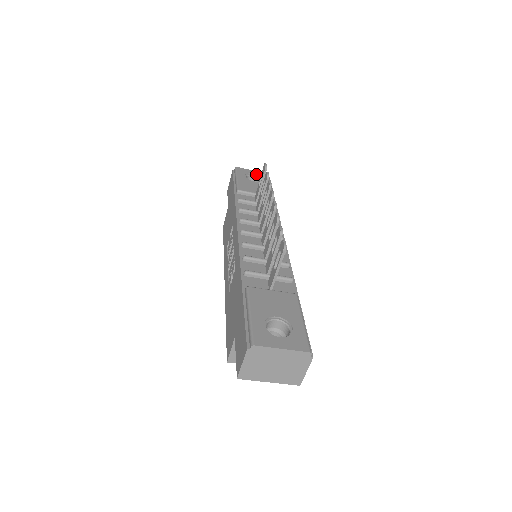
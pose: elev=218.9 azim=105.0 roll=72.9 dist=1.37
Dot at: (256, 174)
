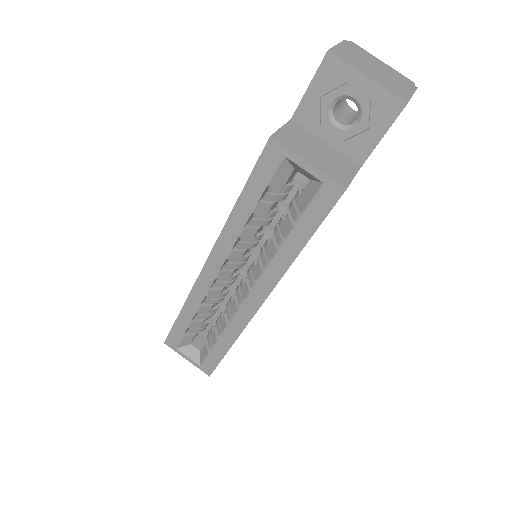
Dot at: occluded
